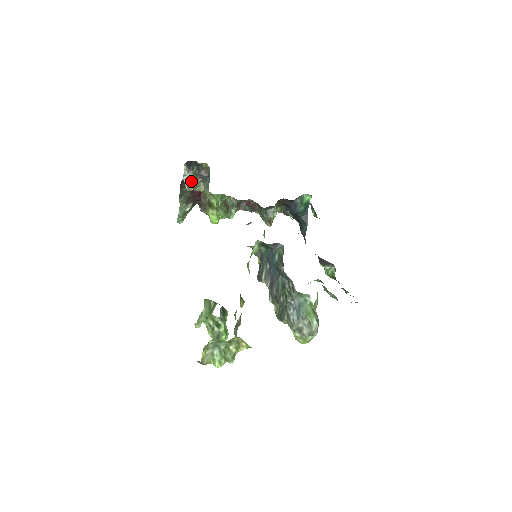
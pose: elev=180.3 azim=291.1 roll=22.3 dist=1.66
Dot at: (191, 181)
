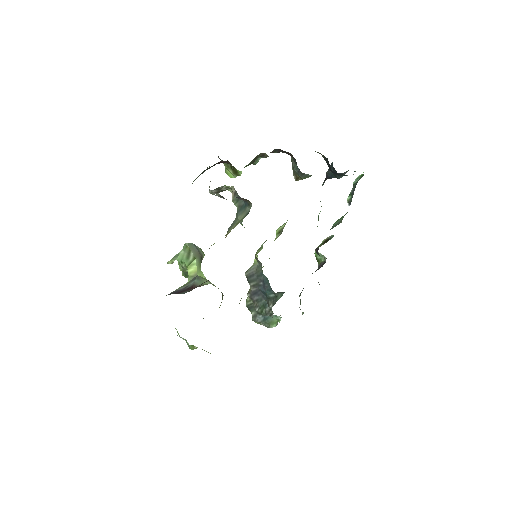
Dot at: (220, 188)
